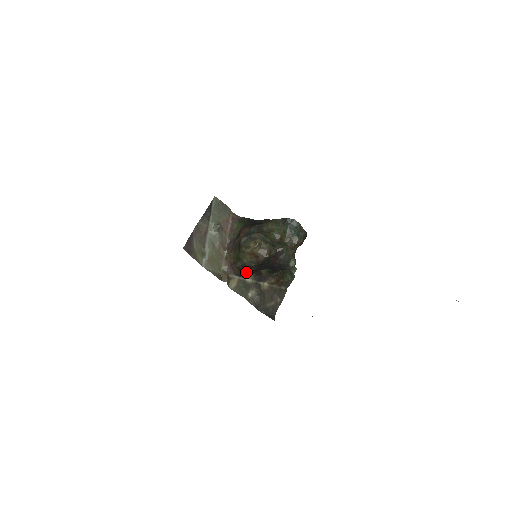
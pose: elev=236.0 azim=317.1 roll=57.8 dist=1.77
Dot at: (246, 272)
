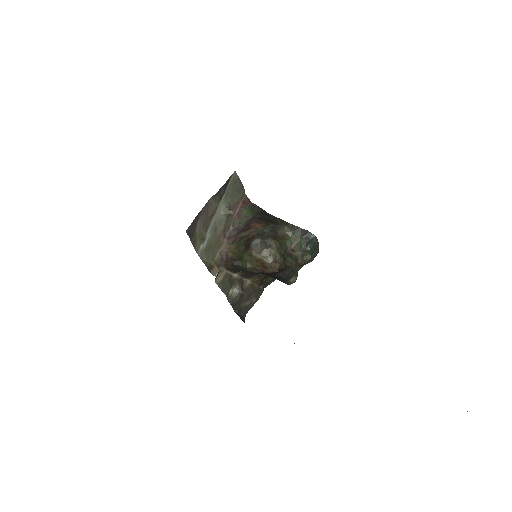
Dot at: (239, 270)
